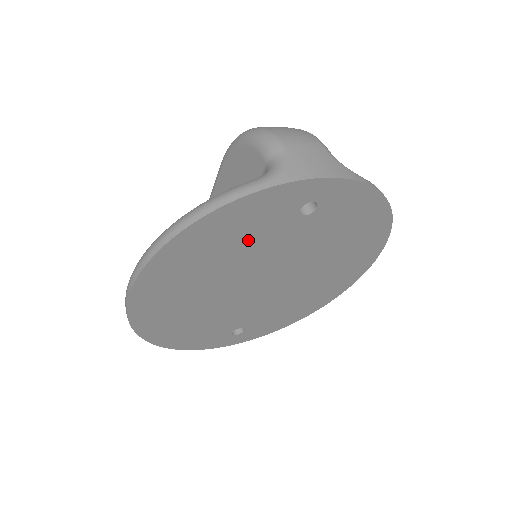
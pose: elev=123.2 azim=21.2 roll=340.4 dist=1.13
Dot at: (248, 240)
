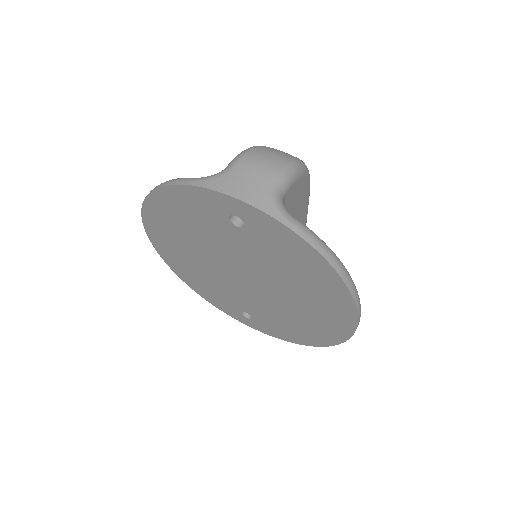
Dot at: (202, 226)
